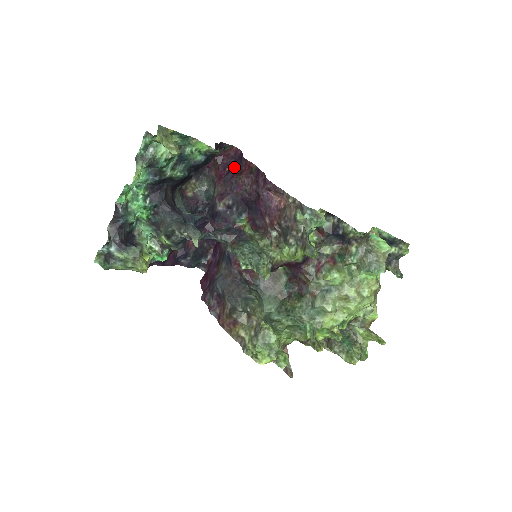
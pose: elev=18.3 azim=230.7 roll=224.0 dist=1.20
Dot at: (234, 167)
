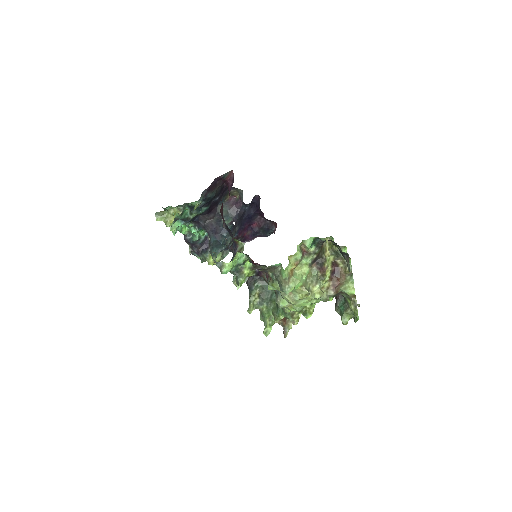
Dot at: occluded
